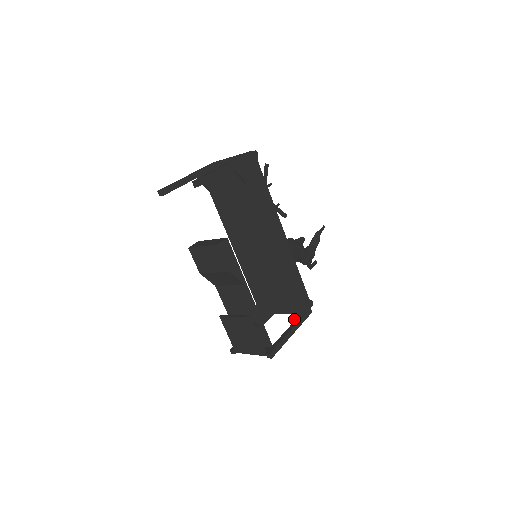
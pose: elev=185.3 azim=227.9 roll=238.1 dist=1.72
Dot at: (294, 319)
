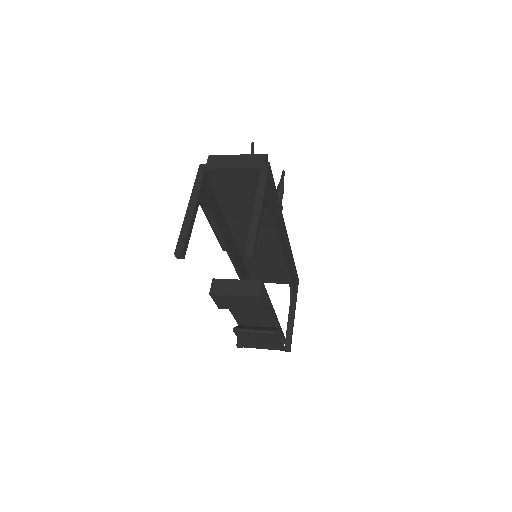
Dot at: (293, 300)
